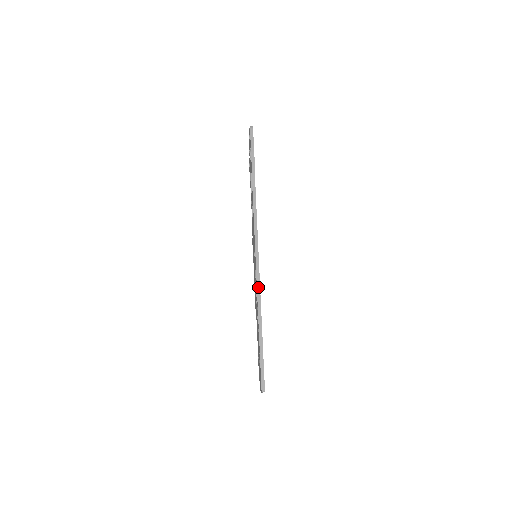
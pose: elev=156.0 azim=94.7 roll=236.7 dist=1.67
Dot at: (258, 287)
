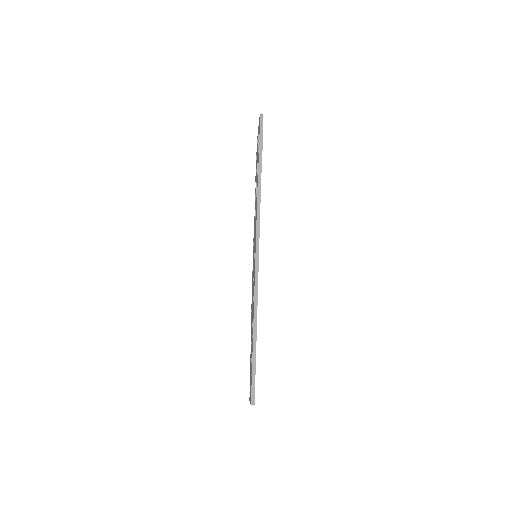
Dot at: (256, 290)
